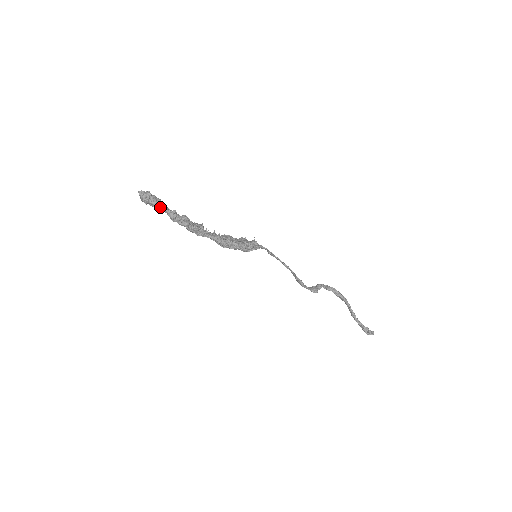
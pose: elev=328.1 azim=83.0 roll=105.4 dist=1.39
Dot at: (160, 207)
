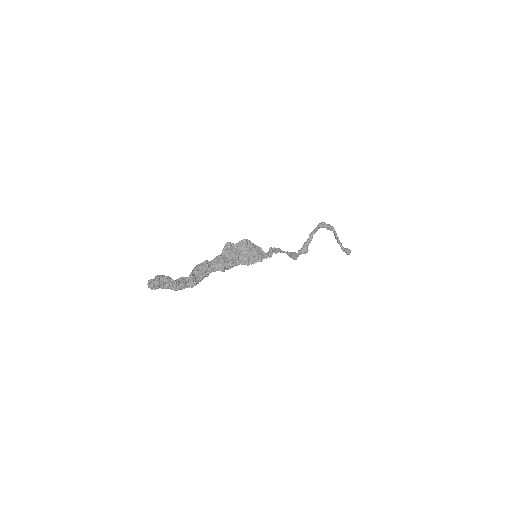
Dot at: occluded
